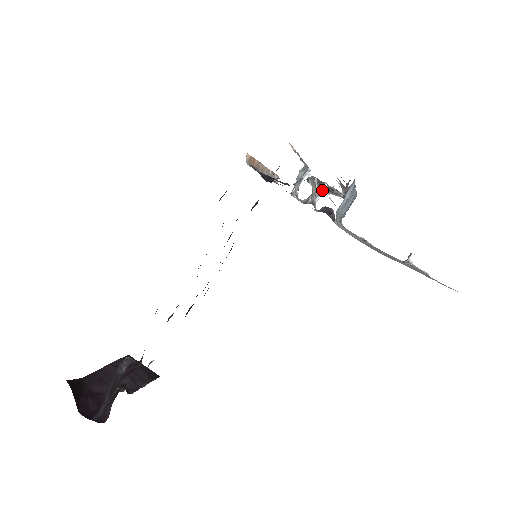
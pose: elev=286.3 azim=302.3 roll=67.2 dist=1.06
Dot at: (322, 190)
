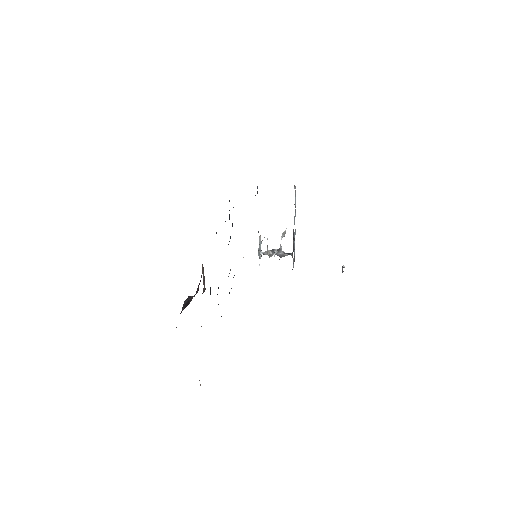
Dot at: (275, 251)
